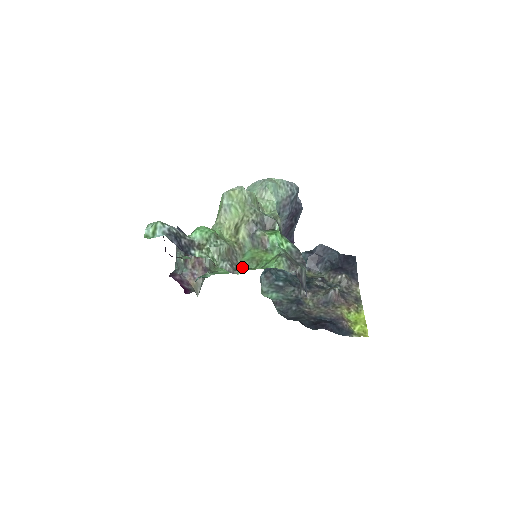
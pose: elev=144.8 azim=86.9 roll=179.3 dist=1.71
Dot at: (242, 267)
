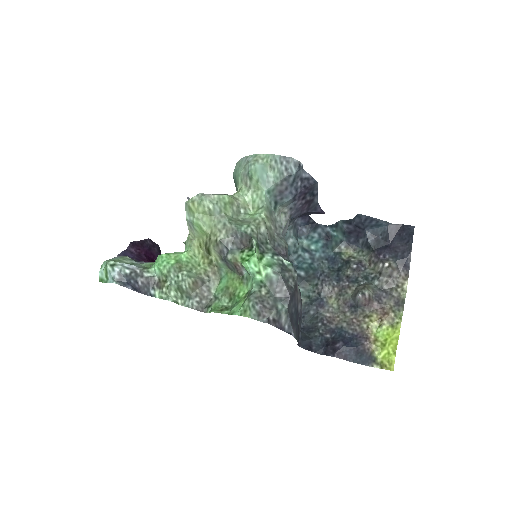
Dot at: (213, 302)
